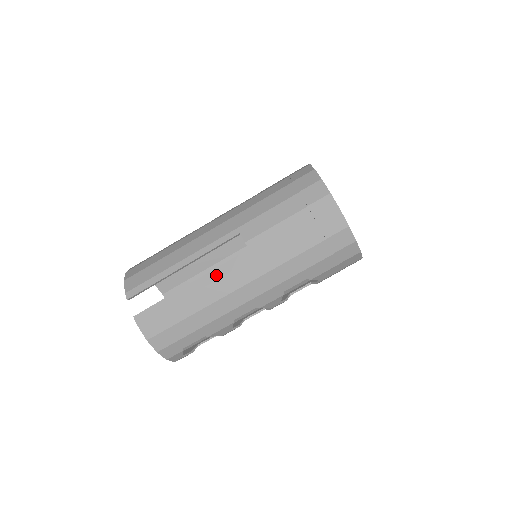
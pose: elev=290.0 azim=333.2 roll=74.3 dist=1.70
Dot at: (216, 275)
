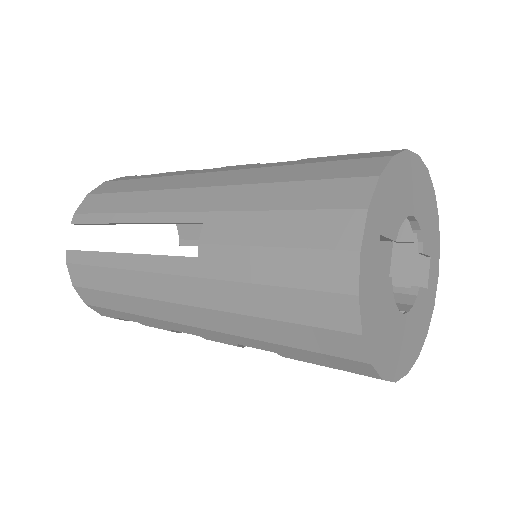
Dot at: (150, 264)
